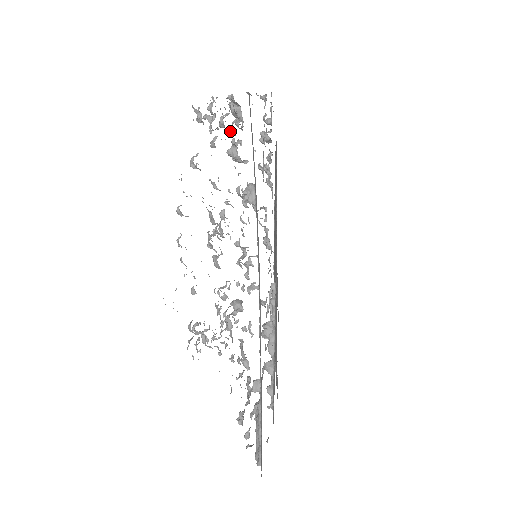
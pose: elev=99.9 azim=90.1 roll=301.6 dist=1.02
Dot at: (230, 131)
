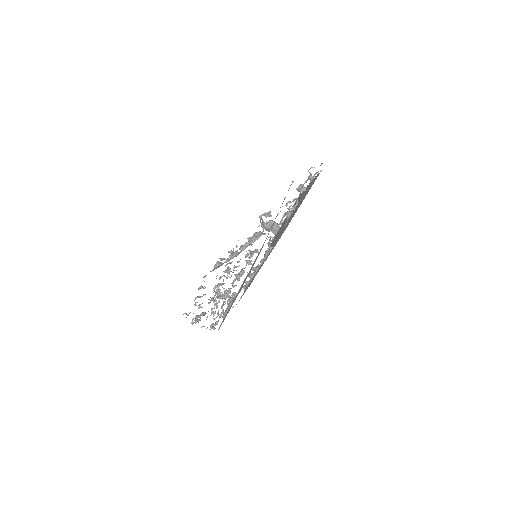
Dot at: (249, 242)
